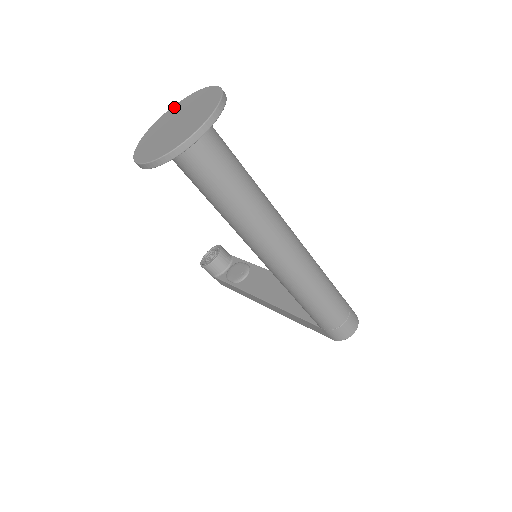
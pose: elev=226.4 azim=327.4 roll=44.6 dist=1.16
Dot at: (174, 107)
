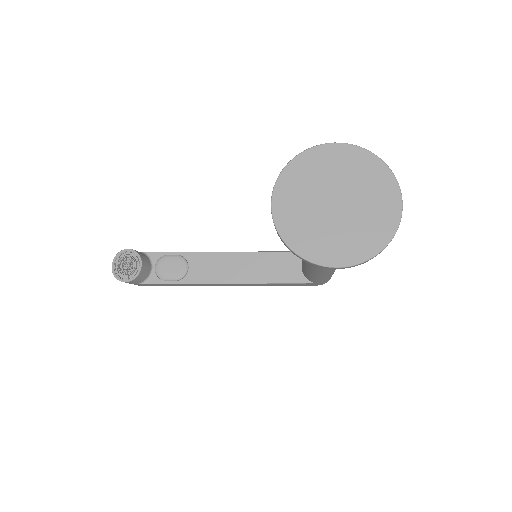
Dot at: (288, 176)
